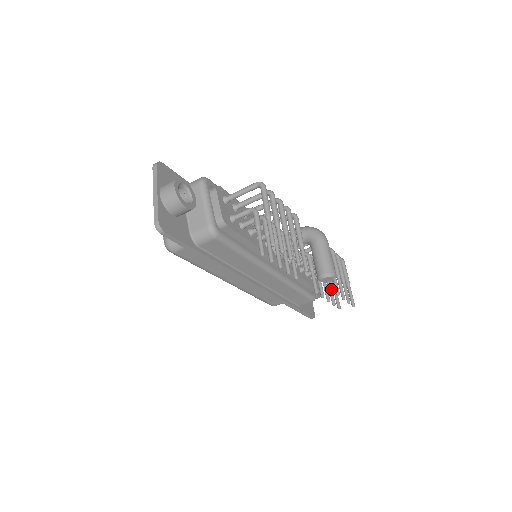
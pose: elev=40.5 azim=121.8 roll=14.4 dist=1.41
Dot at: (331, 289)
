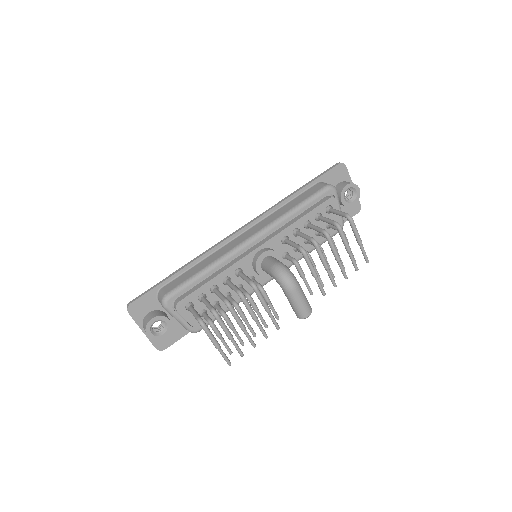
Dot at: occluded
